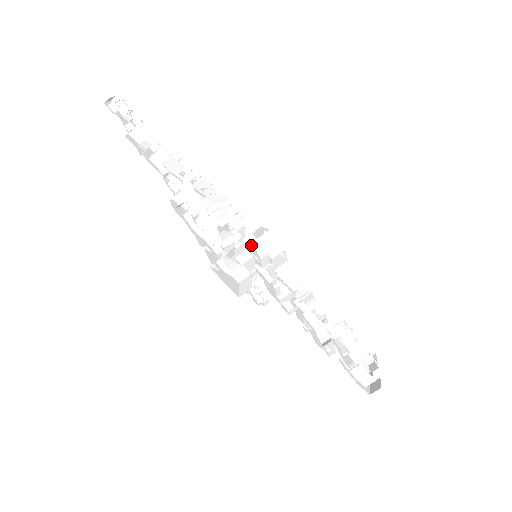
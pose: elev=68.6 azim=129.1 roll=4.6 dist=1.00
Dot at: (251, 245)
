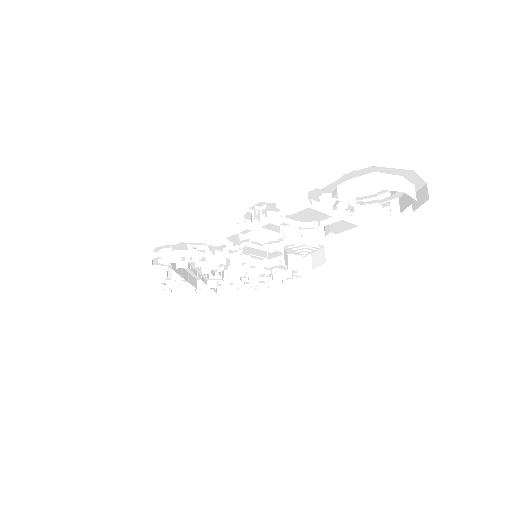
Dot at: occluded
